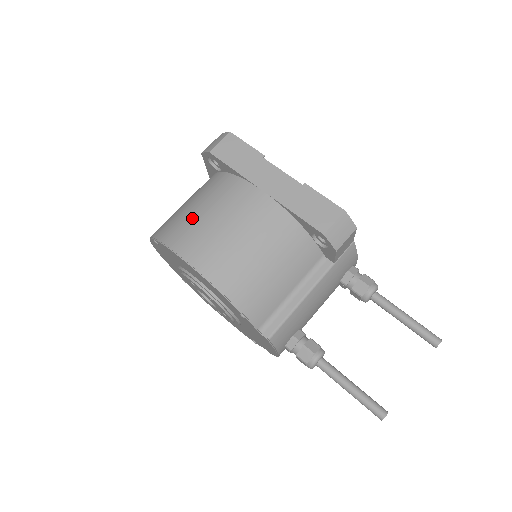
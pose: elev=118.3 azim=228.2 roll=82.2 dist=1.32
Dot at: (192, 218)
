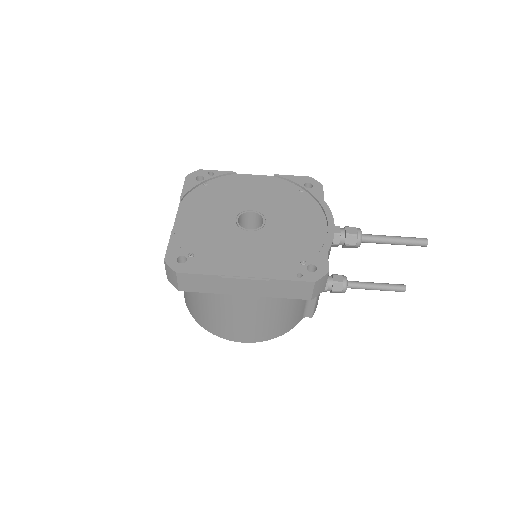
Dot at: (213, 319)
